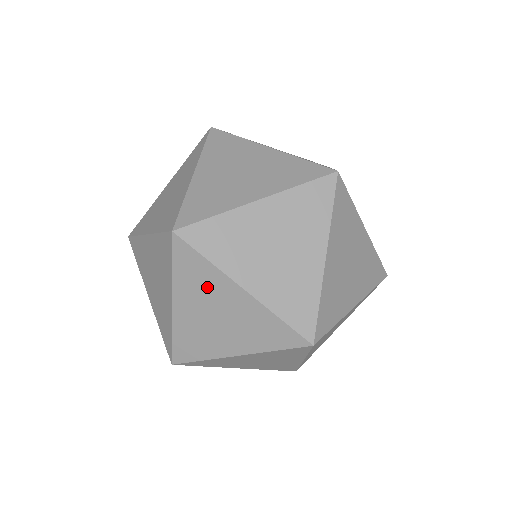
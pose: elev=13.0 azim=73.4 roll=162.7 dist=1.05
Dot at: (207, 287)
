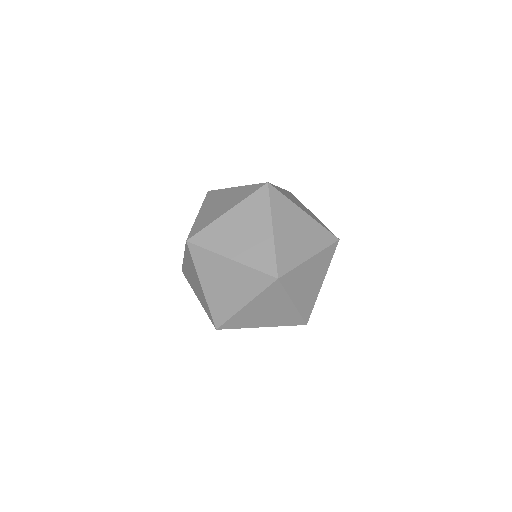
Dot at: (274, 301)
